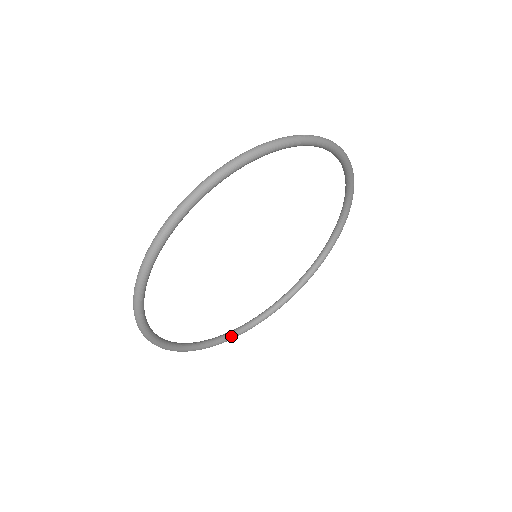
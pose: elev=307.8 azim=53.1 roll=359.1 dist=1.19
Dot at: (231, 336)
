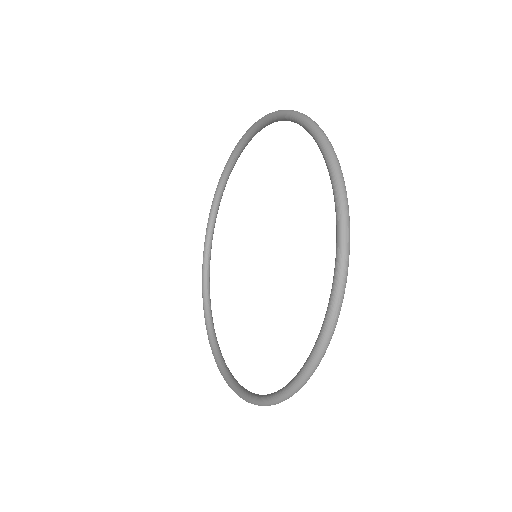
Dot at: occluded
